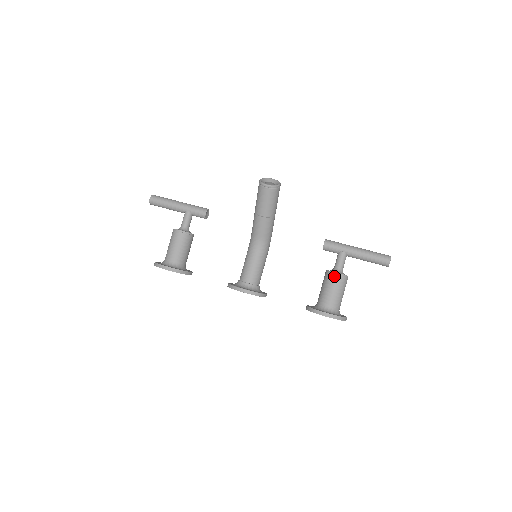
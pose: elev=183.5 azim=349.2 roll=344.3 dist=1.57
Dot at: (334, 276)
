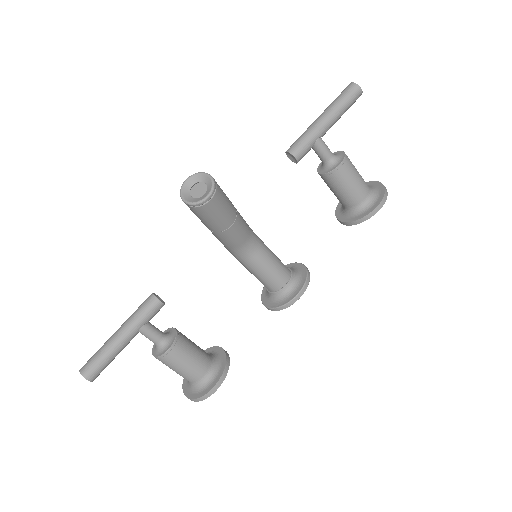
Dot at: (341, 170)
